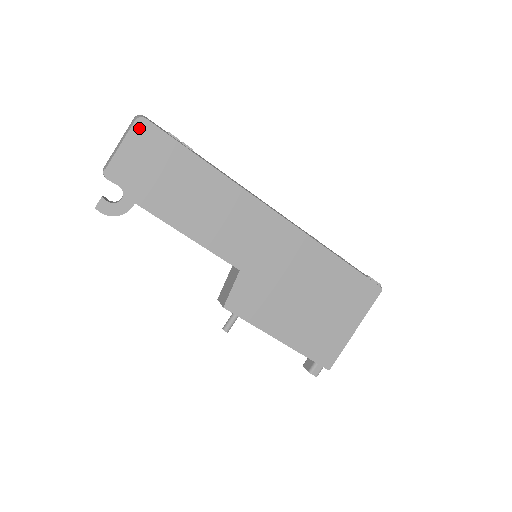
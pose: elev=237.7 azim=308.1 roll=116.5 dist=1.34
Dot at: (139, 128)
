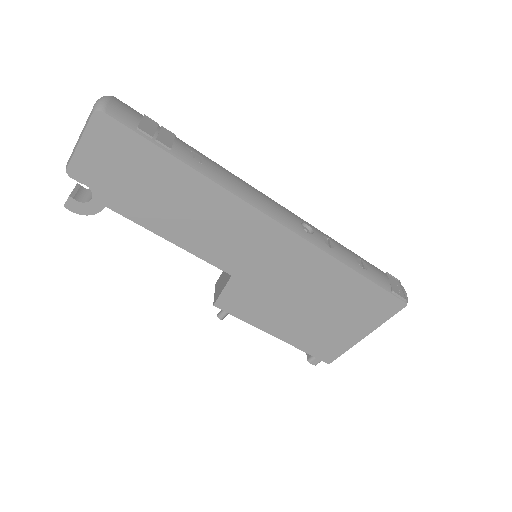
Dot at: (98, 124)
